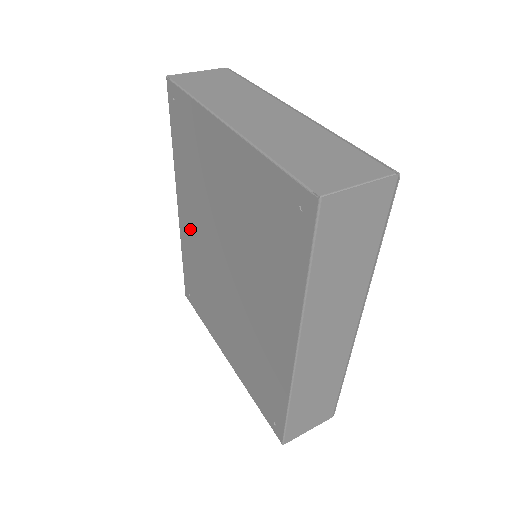
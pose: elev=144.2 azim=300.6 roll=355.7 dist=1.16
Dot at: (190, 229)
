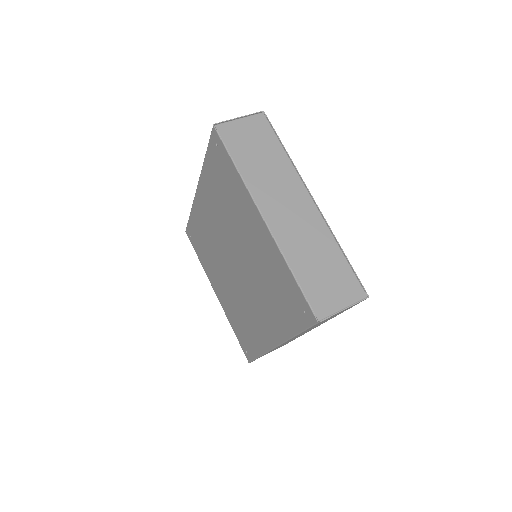
Dot at: (205, 214)
